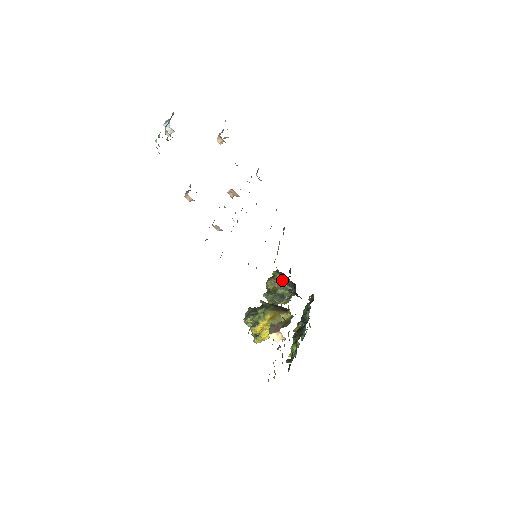
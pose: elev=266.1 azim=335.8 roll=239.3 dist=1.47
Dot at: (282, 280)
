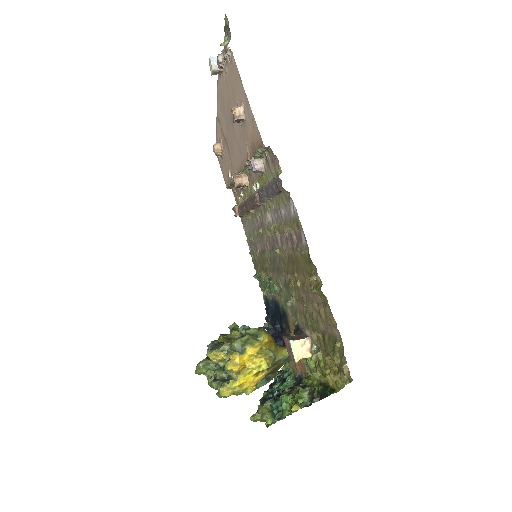
Dot at: occluded
